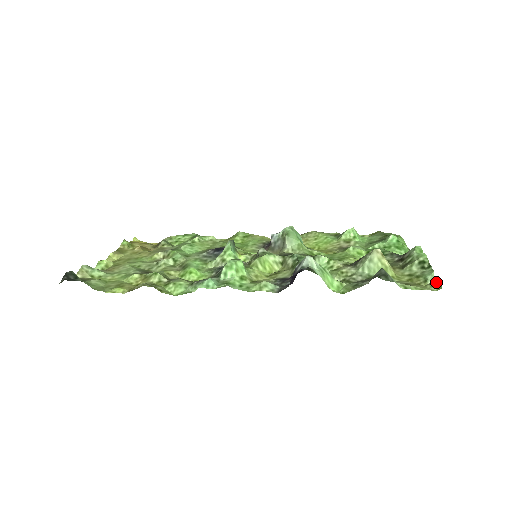
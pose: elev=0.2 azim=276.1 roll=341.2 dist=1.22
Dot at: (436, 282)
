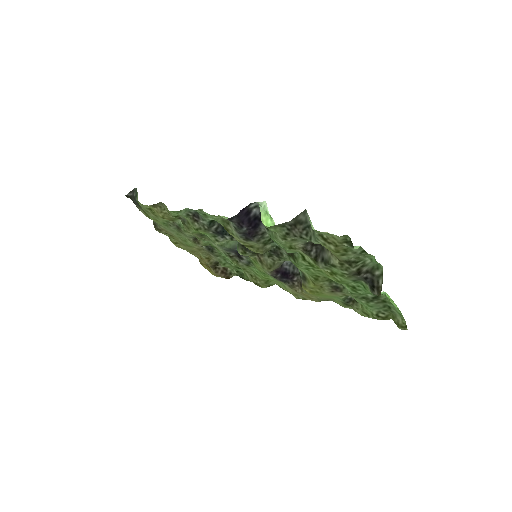
Dot at: (351, 242)
